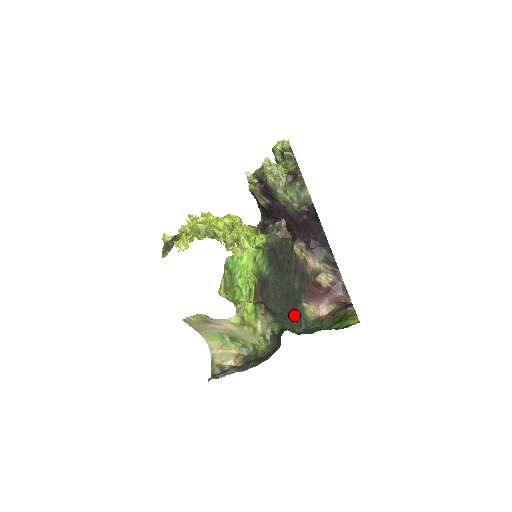
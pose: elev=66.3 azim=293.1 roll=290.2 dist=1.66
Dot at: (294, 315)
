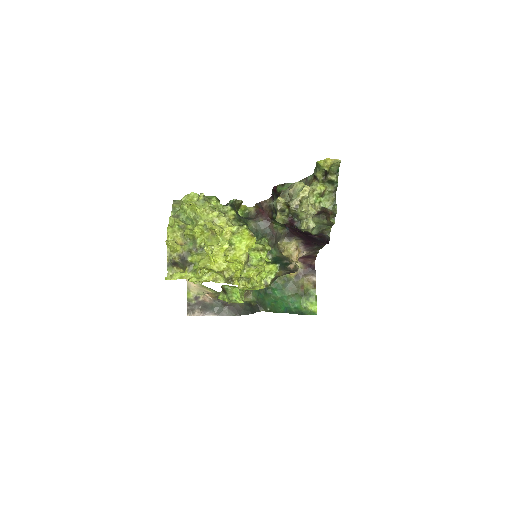
Dot at: occluded
